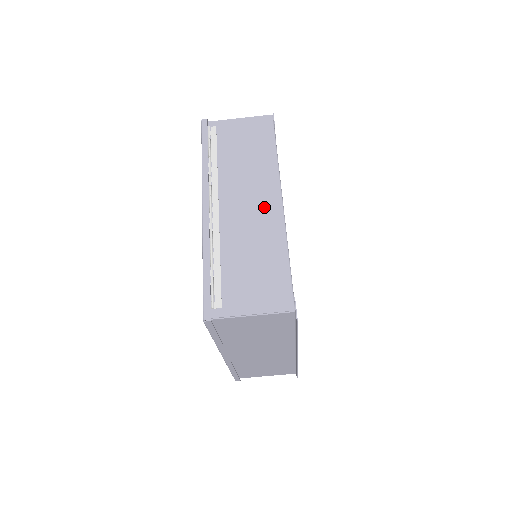
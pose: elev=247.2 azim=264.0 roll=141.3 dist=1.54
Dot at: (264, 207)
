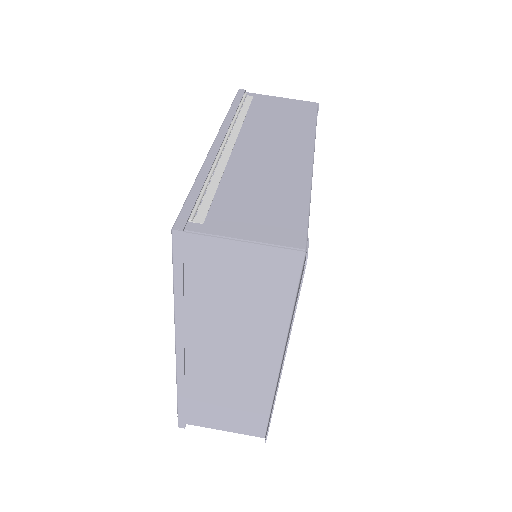
Dot at: (290, 157)
